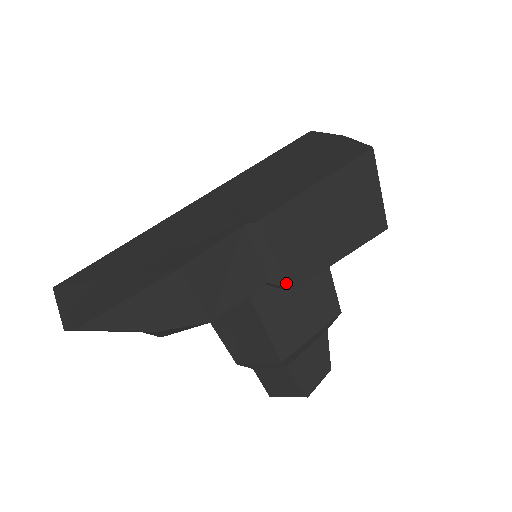
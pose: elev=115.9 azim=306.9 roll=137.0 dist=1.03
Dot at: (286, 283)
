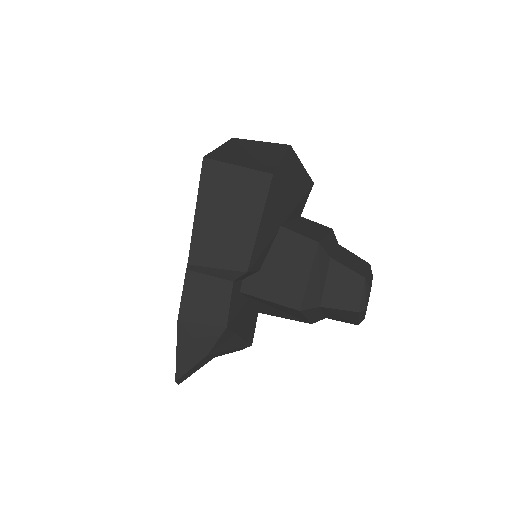
Dot at: (239, 273)
